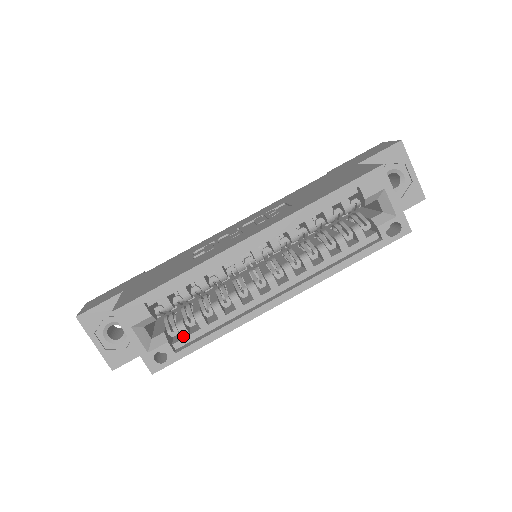
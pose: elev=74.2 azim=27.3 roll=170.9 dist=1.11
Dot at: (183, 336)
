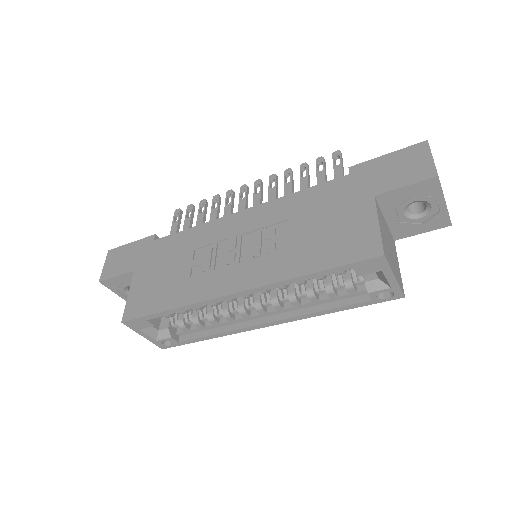
Dot at: (184, 331)
